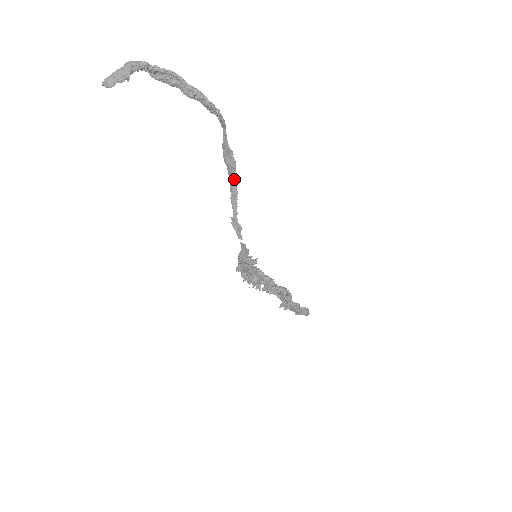
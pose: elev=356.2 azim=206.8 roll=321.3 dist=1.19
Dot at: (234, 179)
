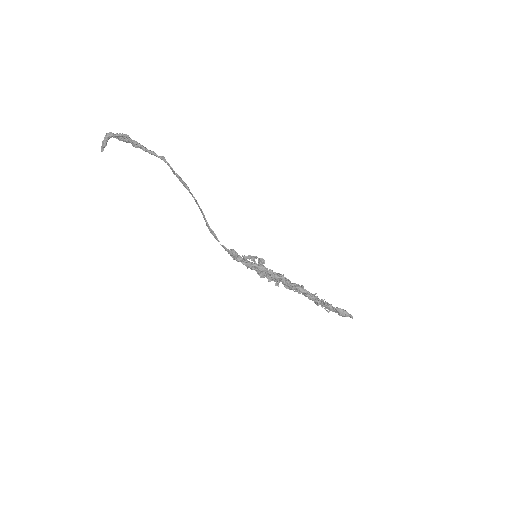
Dot at: (193, 196)
